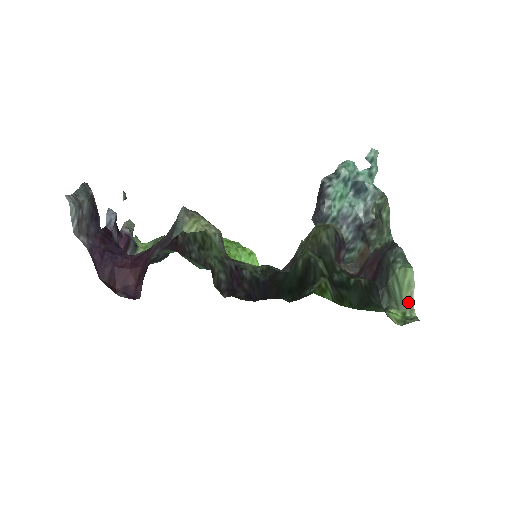
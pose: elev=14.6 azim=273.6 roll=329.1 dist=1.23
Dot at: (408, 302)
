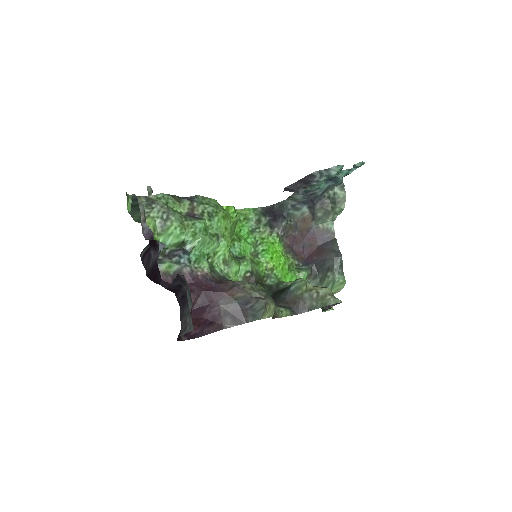
Dot at: occluded
